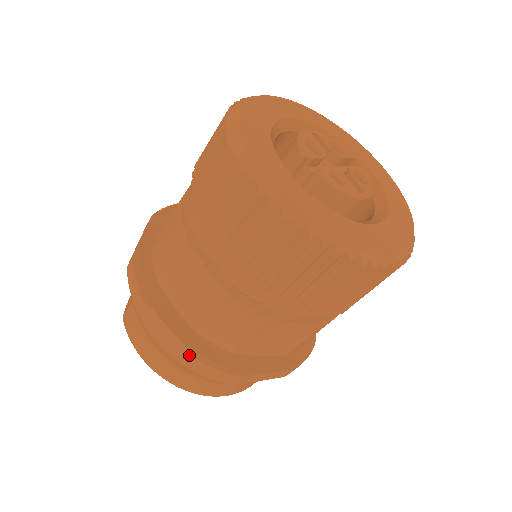
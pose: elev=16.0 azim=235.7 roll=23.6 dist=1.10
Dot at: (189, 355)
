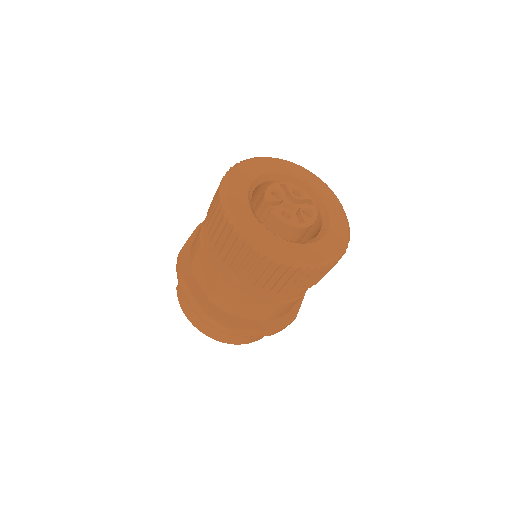
Dot at: (203, 312)
